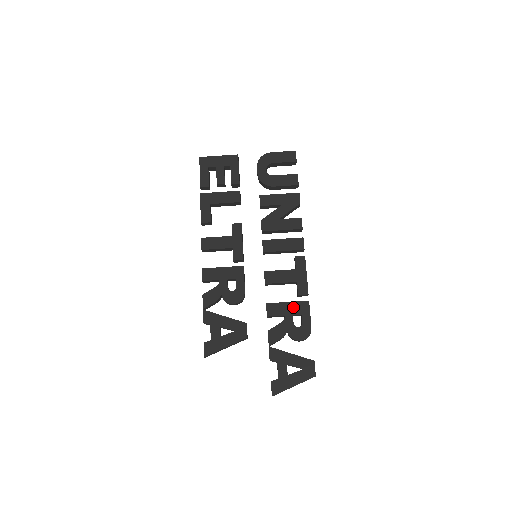
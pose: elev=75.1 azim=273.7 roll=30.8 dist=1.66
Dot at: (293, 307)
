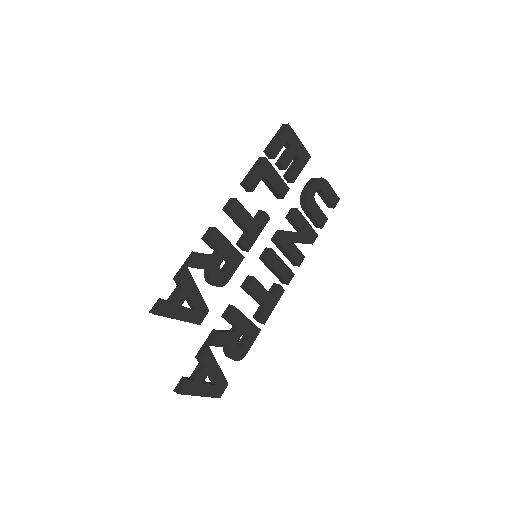
Dot at: (249, 326)
